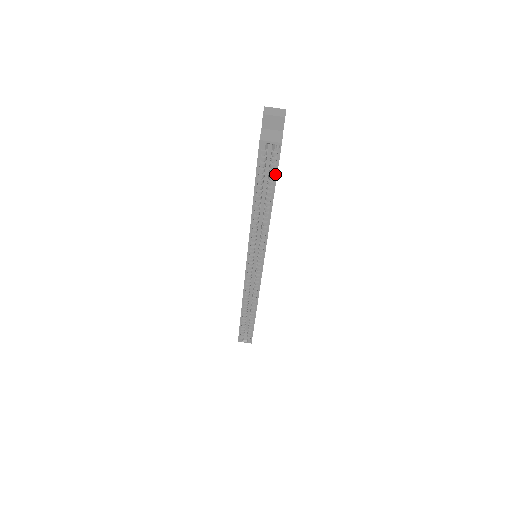
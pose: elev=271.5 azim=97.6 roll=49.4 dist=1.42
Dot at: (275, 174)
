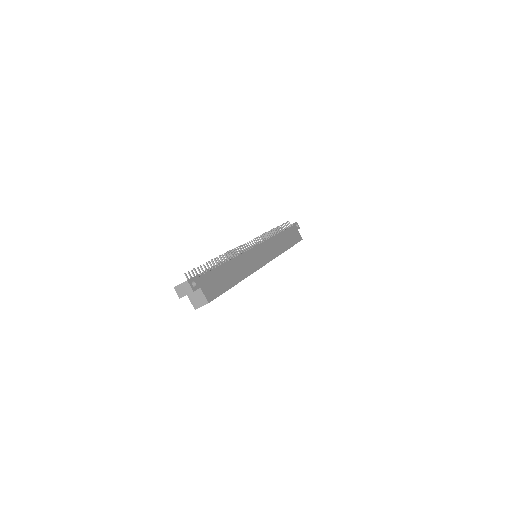
Dot at: occluded
